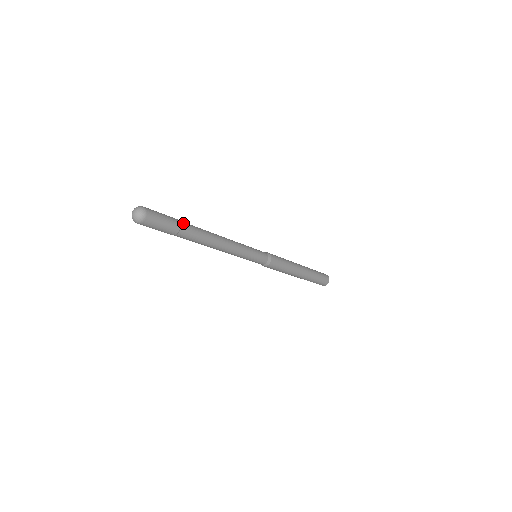
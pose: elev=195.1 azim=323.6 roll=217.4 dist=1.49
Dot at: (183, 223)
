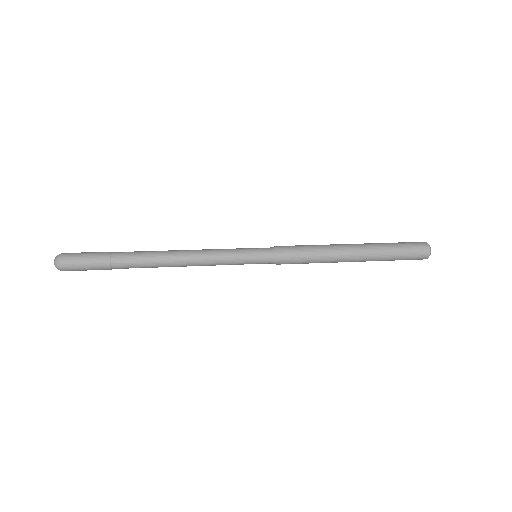
Dot at: (115, 259)
